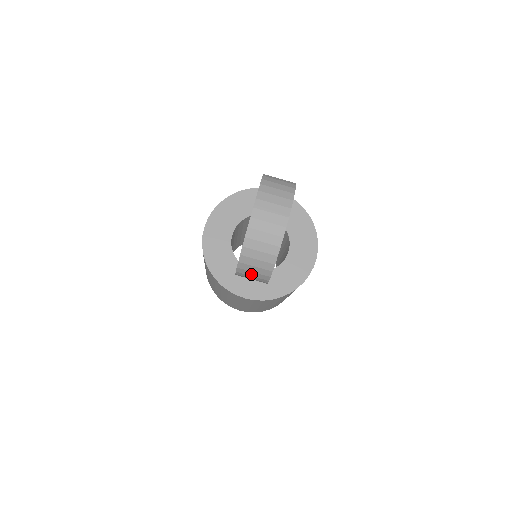
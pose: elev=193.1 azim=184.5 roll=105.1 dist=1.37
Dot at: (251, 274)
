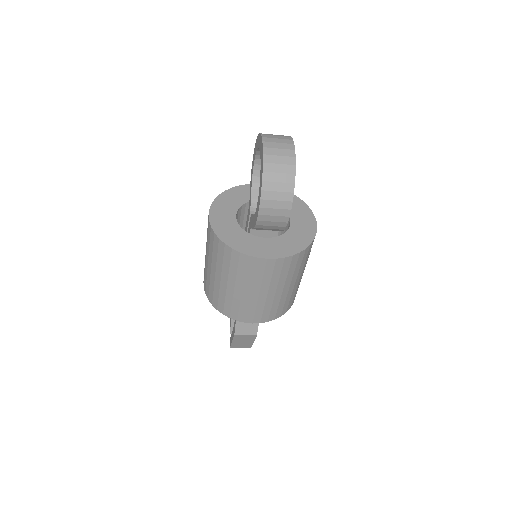
Dot at: (274, 205)
